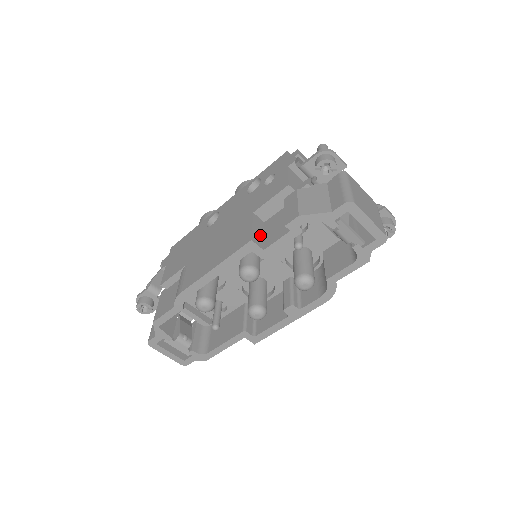
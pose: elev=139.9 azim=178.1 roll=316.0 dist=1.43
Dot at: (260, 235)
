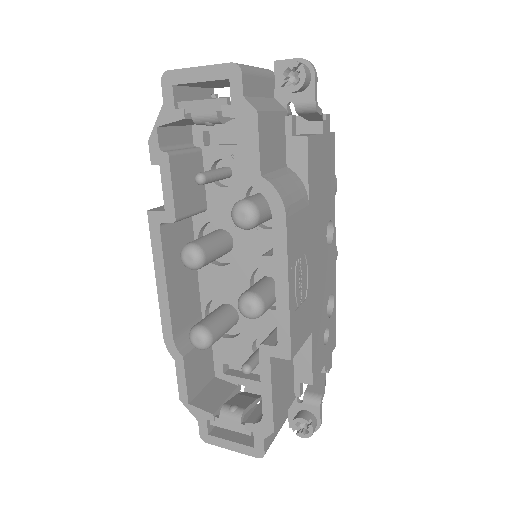
Dot at: occluded
